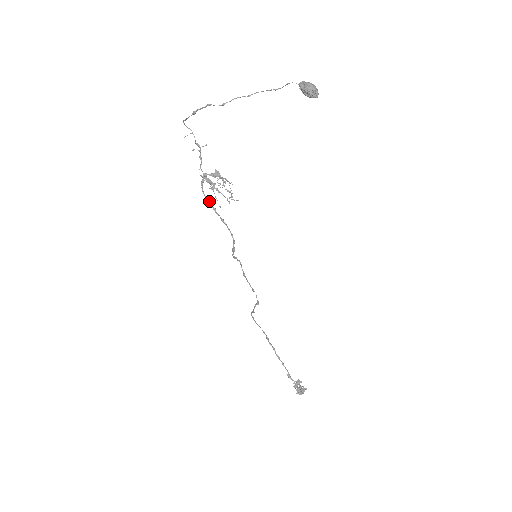
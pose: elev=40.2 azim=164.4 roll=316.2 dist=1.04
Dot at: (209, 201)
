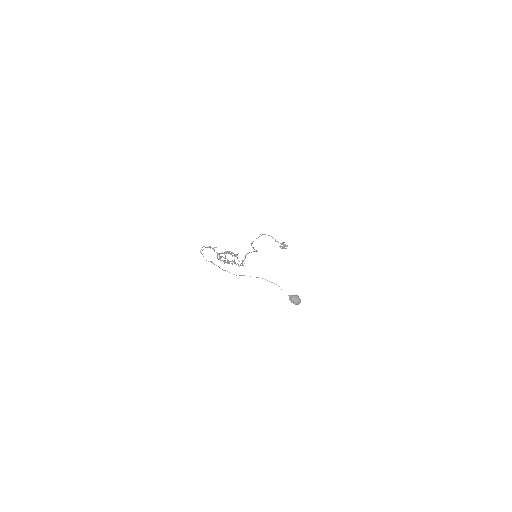
Dot at: (224, 260)
